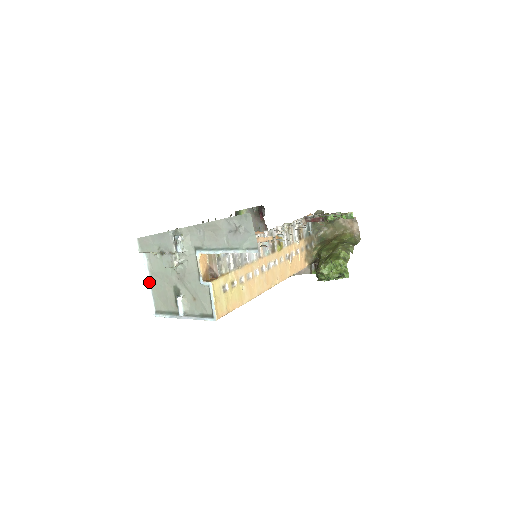
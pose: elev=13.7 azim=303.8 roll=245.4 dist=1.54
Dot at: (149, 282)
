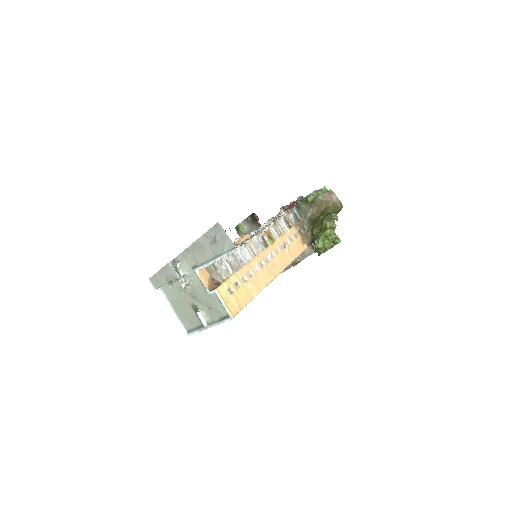
Dot at: (172, 310)
